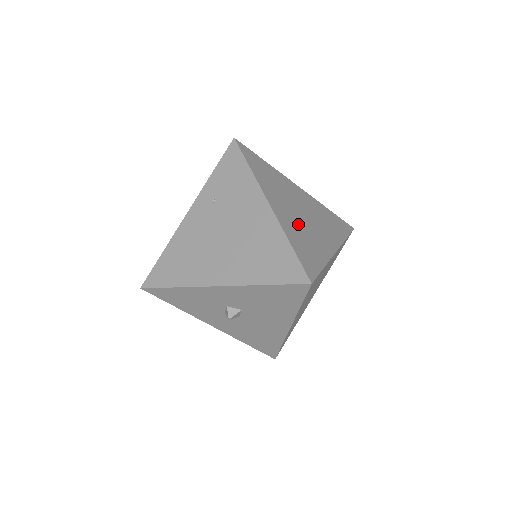
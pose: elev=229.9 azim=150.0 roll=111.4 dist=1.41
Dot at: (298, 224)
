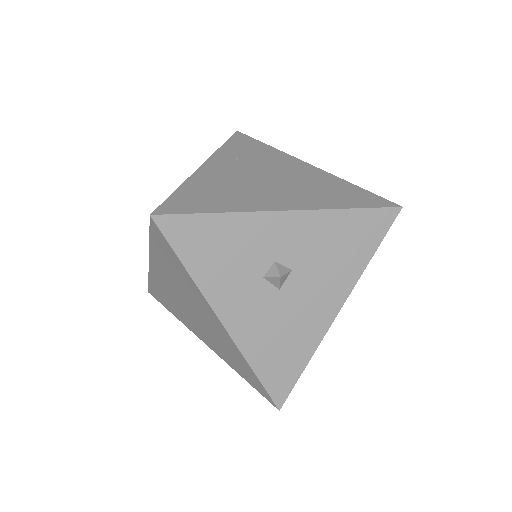
Dot at: occluded
